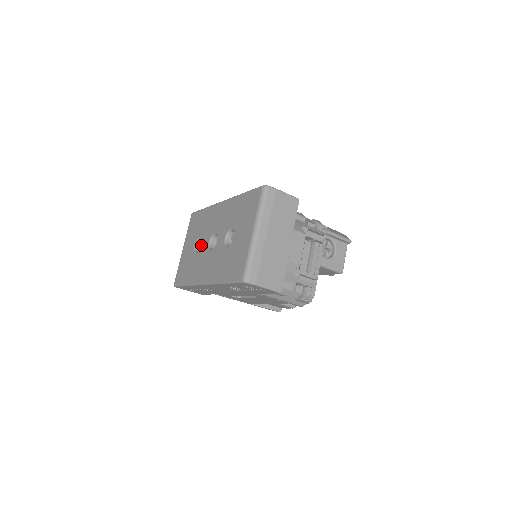
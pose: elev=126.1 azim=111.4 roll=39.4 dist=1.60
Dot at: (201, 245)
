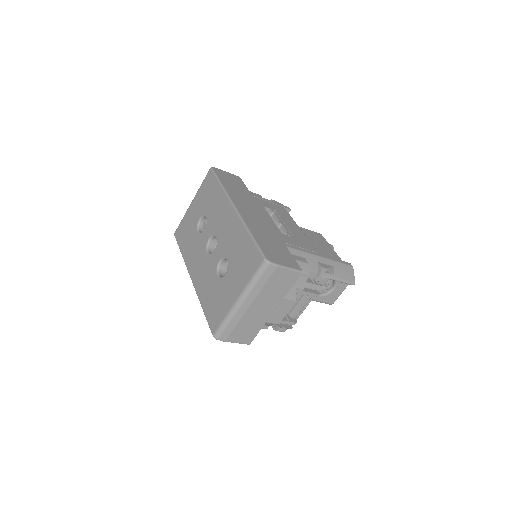
Dot at: occluded
